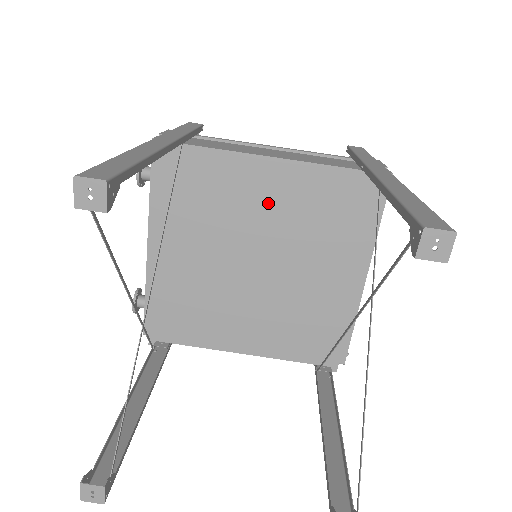
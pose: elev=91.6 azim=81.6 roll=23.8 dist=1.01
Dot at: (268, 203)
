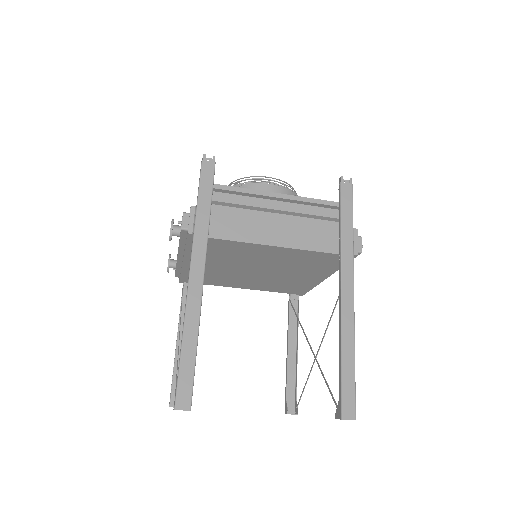
Dot at: (268, 257)
